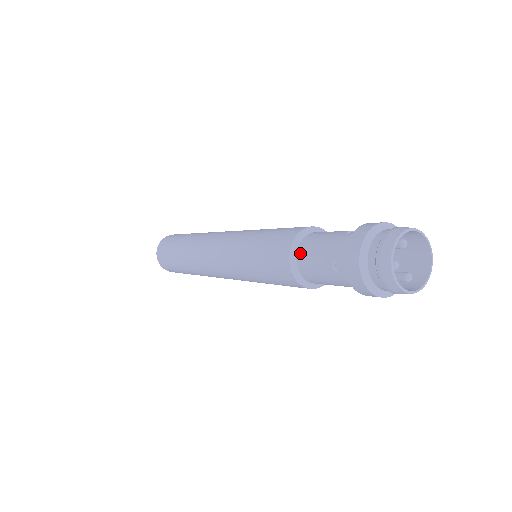
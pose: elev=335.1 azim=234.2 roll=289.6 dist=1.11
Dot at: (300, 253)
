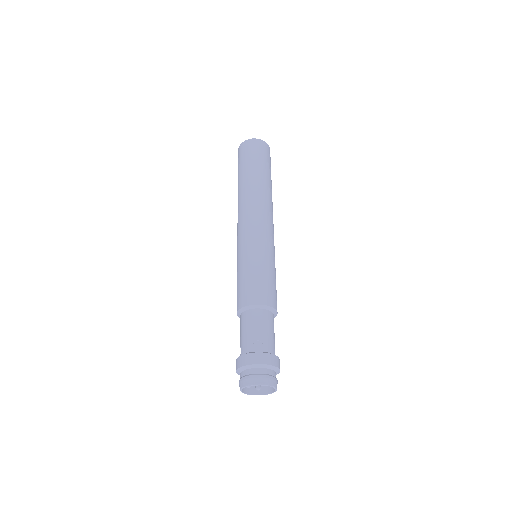
Dot at: (242, 316)
